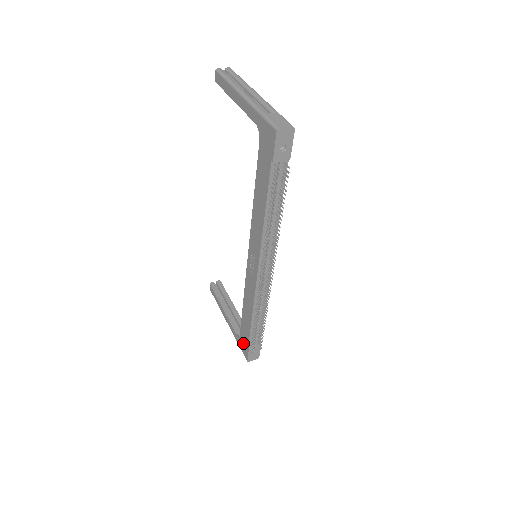
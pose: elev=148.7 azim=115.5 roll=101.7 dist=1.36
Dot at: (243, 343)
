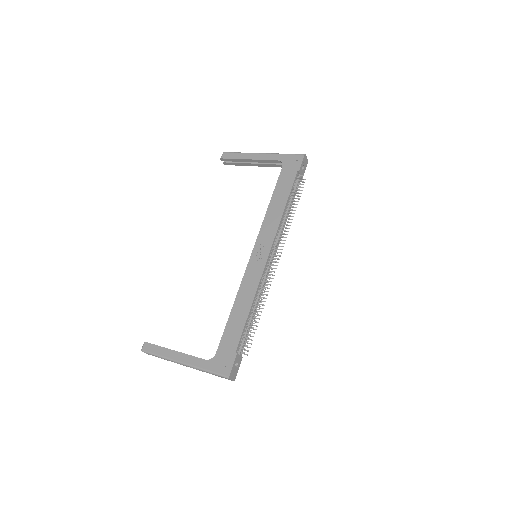
Dot at: (223, 358)
